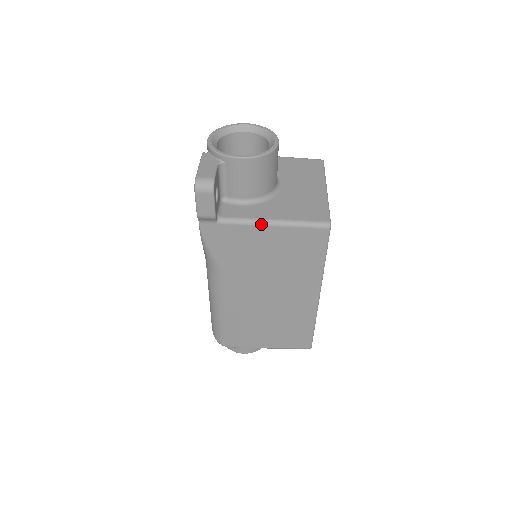
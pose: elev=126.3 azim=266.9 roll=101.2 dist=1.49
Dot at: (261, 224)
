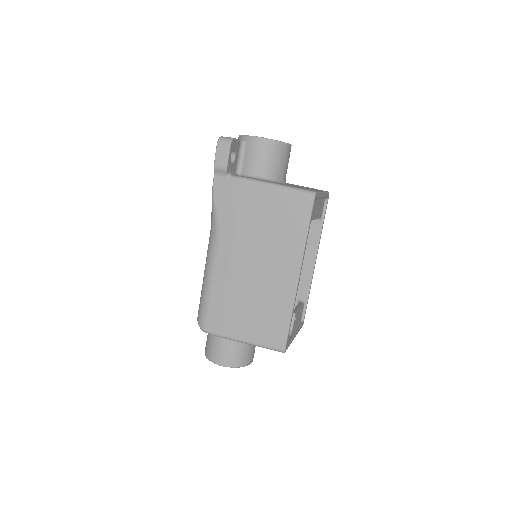
Dot at: (260, 183)
